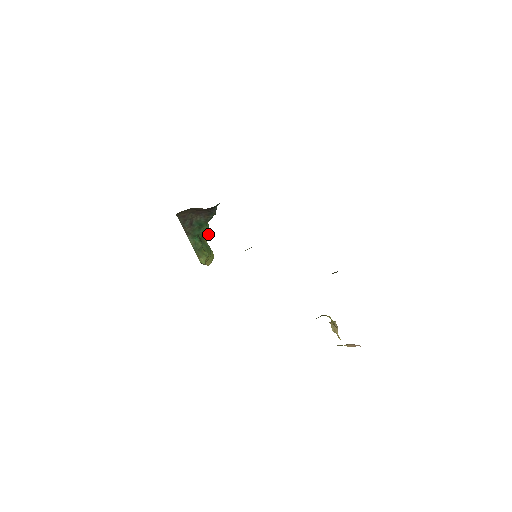
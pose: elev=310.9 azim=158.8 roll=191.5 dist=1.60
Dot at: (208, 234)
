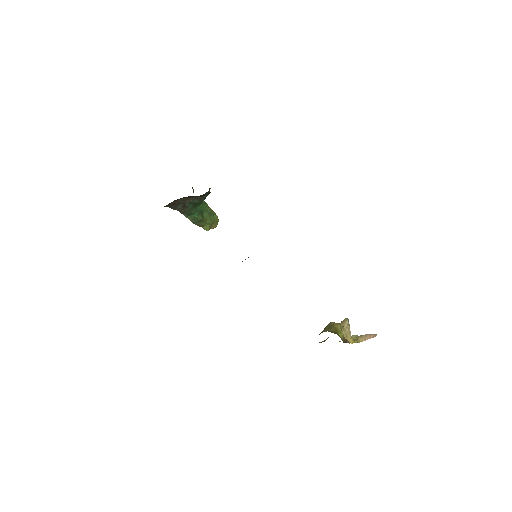
Dot at: (206, 209)
